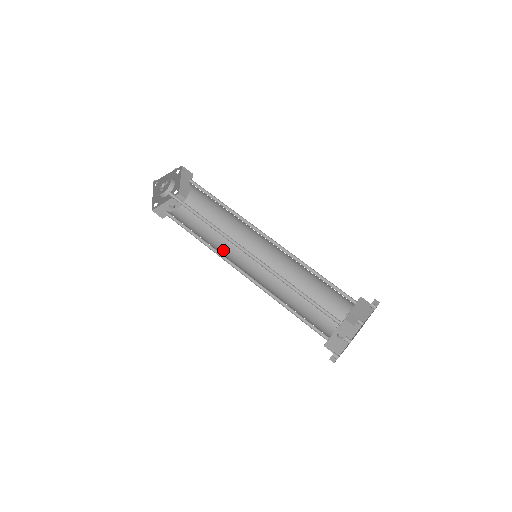
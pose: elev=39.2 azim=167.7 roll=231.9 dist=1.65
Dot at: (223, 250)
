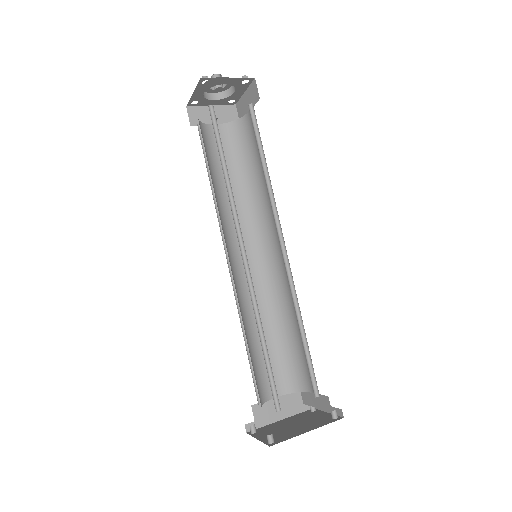
Dot at: (230, 216)
